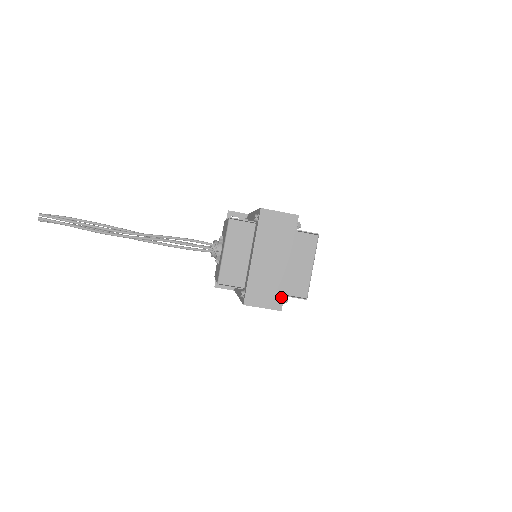
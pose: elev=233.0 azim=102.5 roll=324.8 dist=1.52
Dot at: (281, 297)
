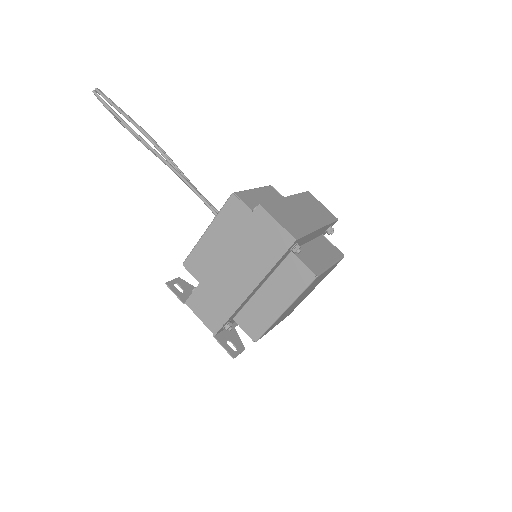
Dot at: (301, 234)
